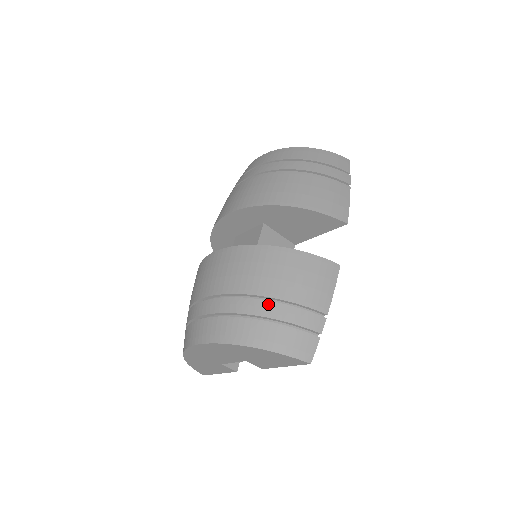
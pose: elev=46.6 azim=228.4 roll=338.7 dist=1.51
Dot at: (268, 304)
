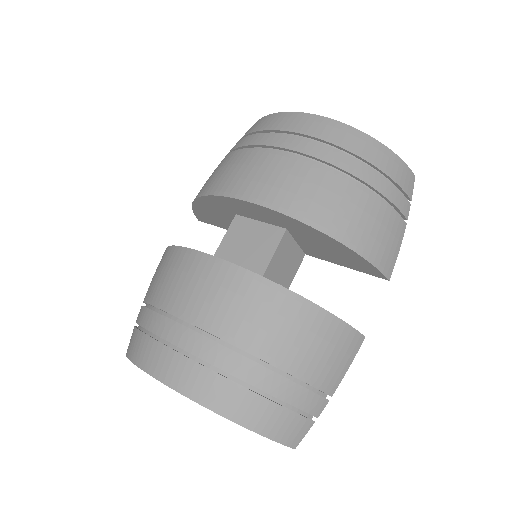
Dot at: (274, 377)
